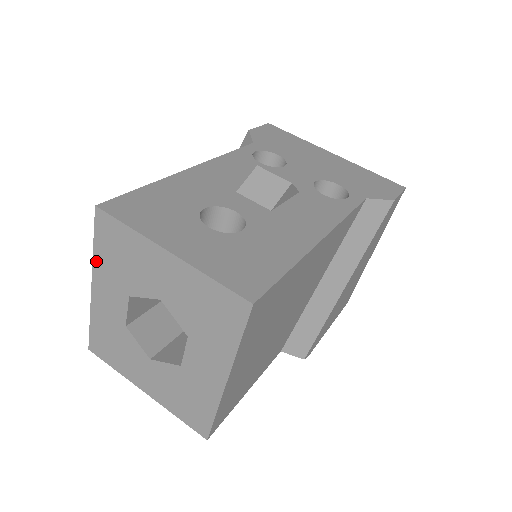
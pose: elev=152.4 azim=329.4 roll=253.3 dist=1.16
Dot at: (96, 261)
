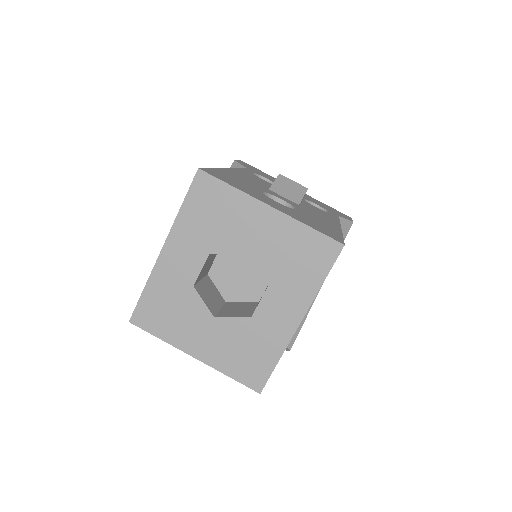
Dot at: (179, 222)
